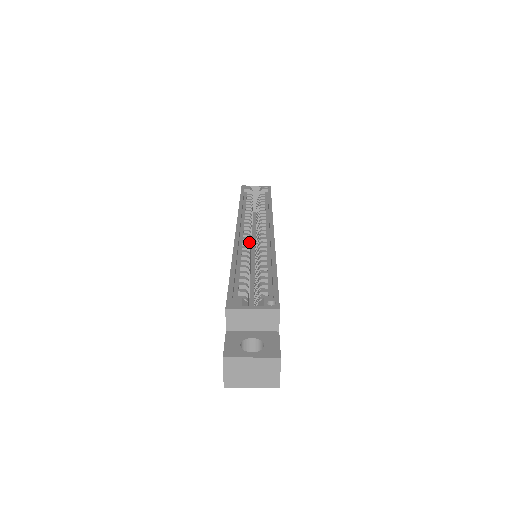
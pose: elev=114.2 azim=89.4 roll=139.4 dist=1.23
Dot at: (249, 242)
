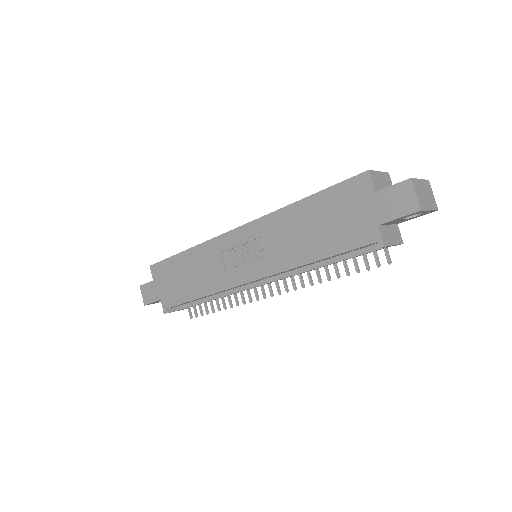
Dot at: occluded
